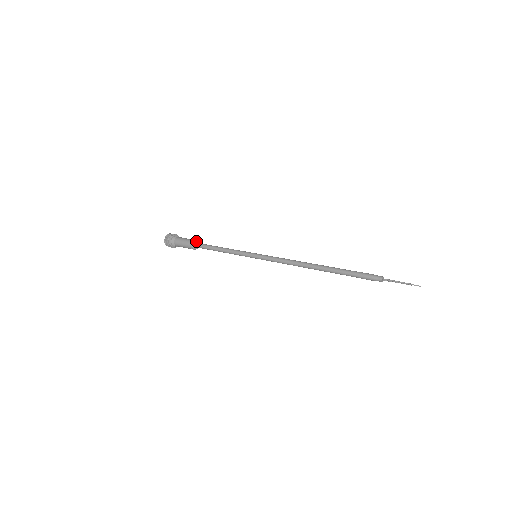
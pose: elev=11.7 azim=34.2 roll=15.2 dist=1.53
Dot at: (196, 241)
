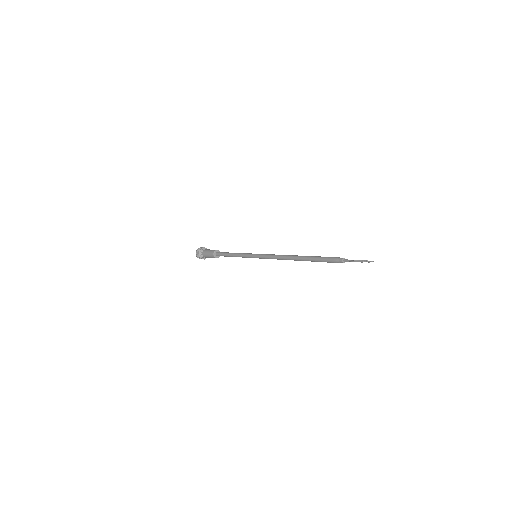
Dot at: (216, 251)
